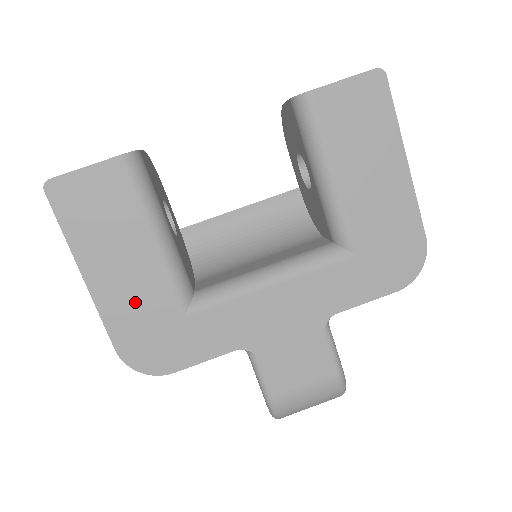
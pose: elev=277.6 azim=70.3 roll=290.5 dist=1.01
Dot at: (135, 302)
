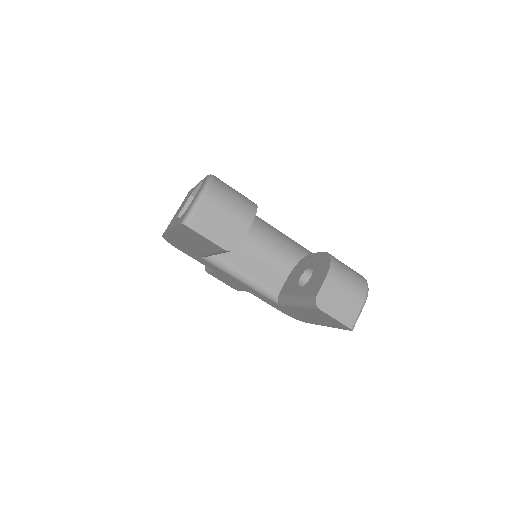
Dot at: (184, 244)
